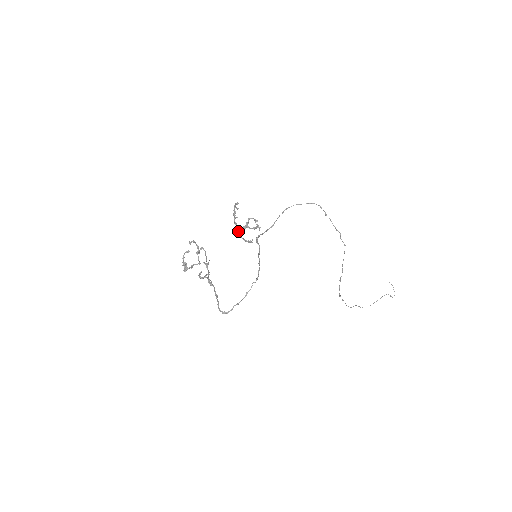
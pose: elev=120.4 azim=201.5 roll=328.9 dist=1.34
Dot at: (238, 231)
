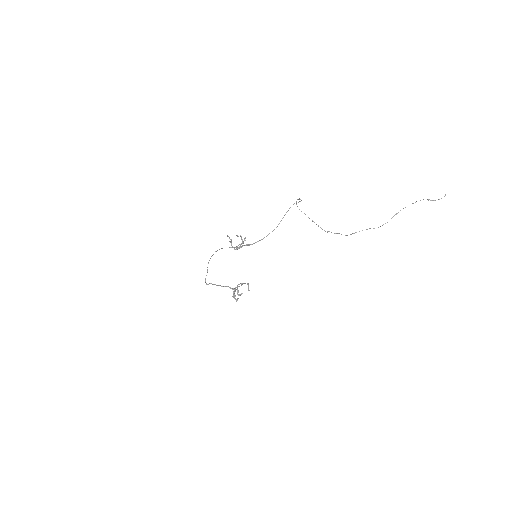
Dot at: (234, 249)
